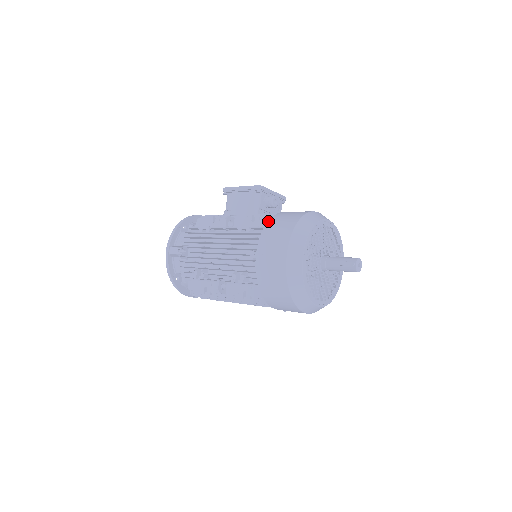
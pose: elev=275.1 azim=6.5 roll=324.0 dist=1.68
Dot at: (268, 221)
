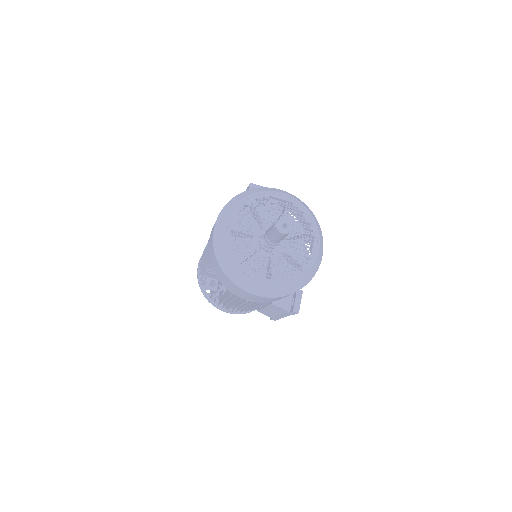
Dot at: occluded
